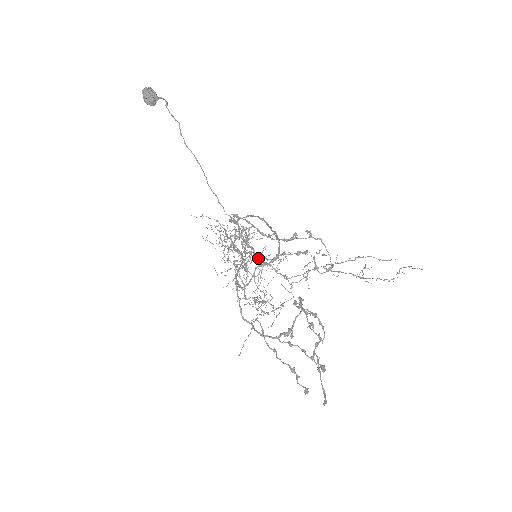
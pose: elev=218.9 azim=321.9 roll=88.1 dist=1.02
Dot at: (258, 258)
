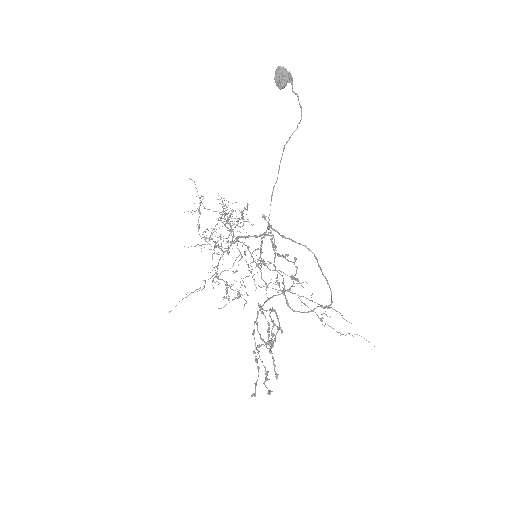
Dot at: (252, 256)
